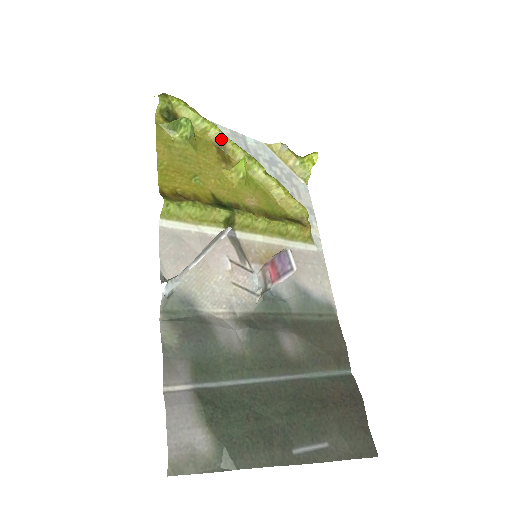
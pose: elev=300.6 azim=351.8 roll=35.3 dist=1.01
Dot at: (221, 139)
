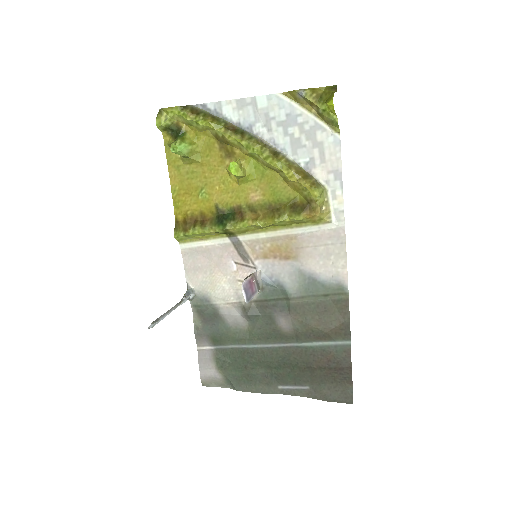
Dot at: (218, 134)
